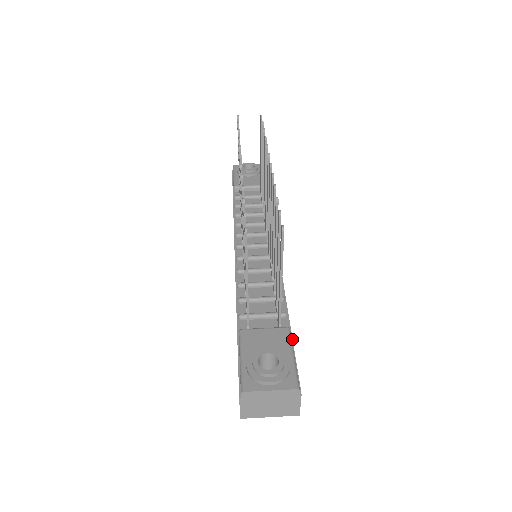
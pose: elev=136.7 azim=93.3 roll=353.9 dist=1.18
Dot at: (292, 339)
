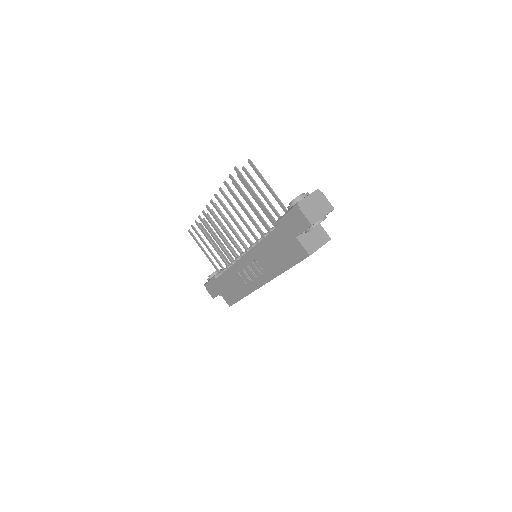
Dot at: occluded
